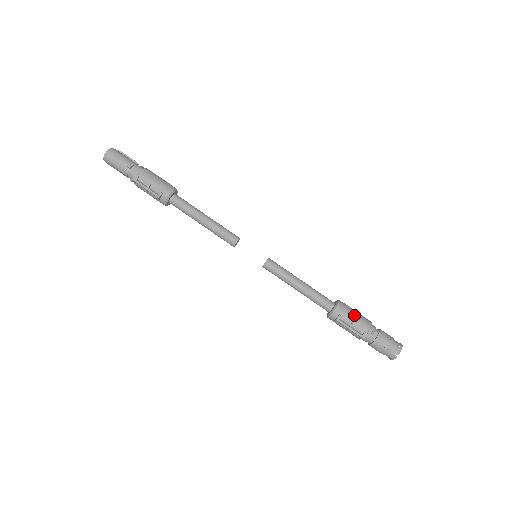
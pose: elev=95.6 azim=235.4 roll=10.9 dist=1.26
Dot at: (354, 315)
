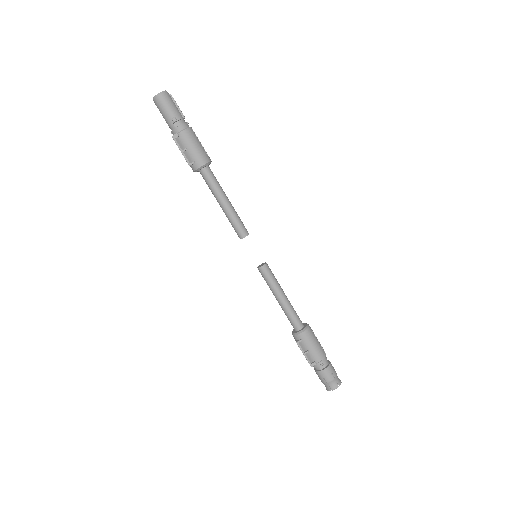
Dot at: (314, 345)
